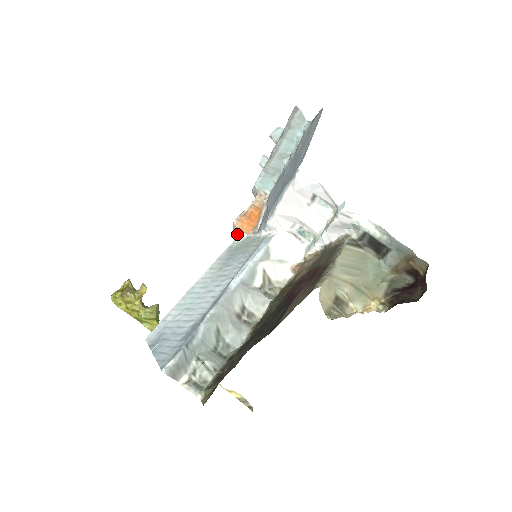
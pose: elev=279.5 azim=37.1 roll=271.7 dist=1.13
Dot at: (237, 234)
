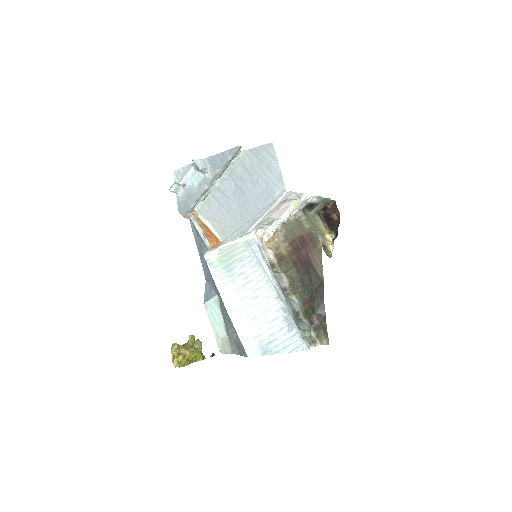
Dot at: (209, 252)
